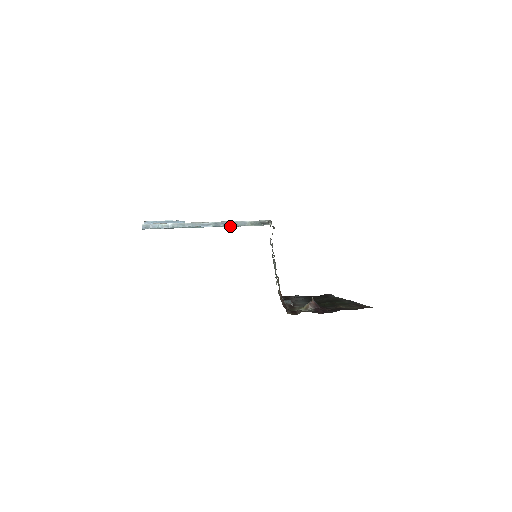
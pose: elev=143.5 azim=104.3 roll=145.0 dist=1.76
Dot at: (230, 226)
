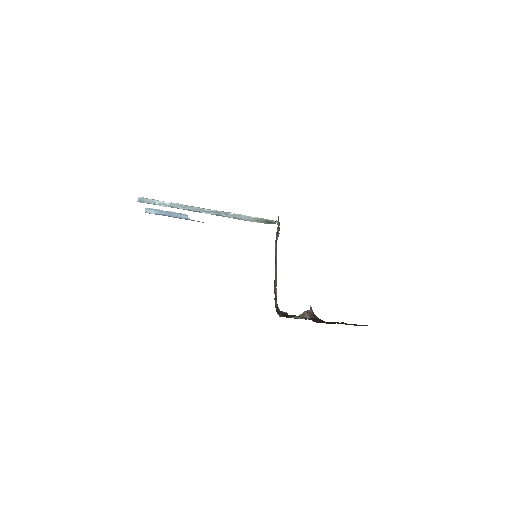
Dot at: (233, 217)
